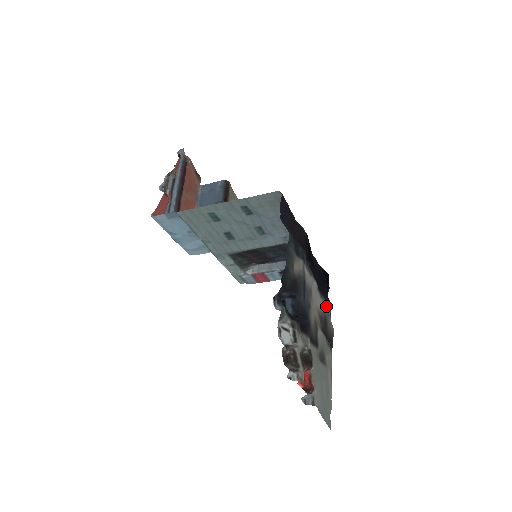
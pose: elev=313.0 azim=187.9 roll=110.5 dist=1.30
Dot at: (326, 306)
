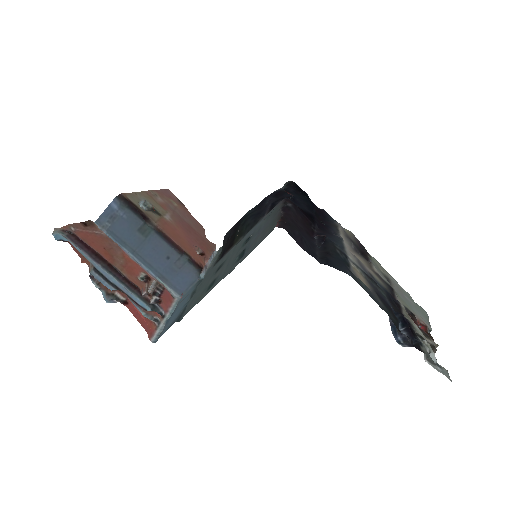
Dot at: (340, 229)
